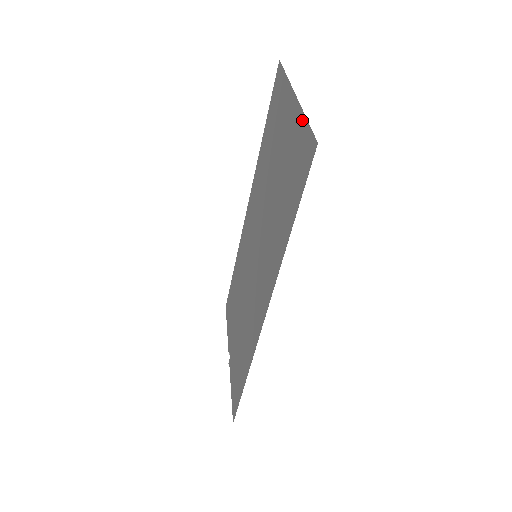
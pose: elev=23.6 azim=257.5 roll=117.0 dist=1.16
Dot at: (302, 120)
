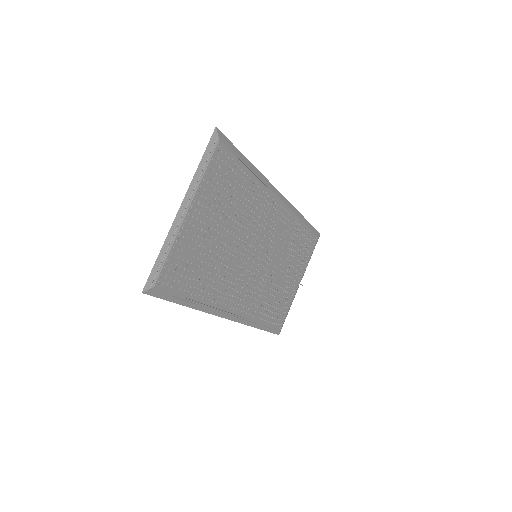
Dot at: (165, 248)
